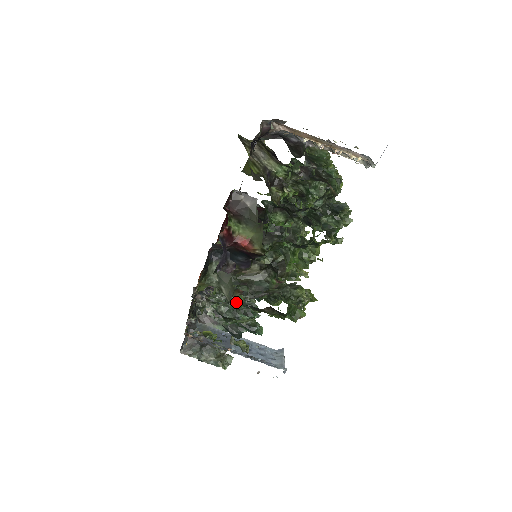
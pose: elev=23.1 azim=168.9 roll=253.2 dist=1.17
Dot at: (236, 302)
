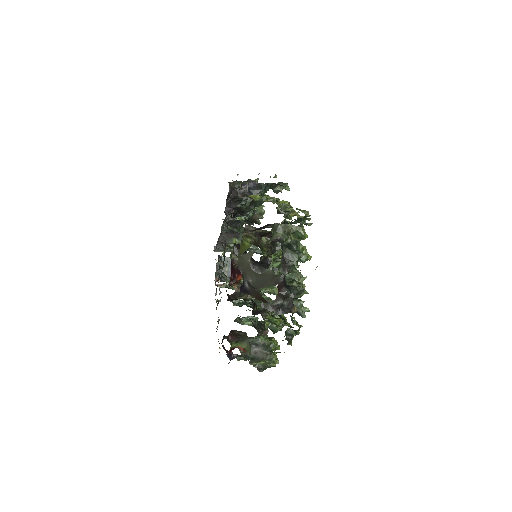
Dot at: (247, 250)
